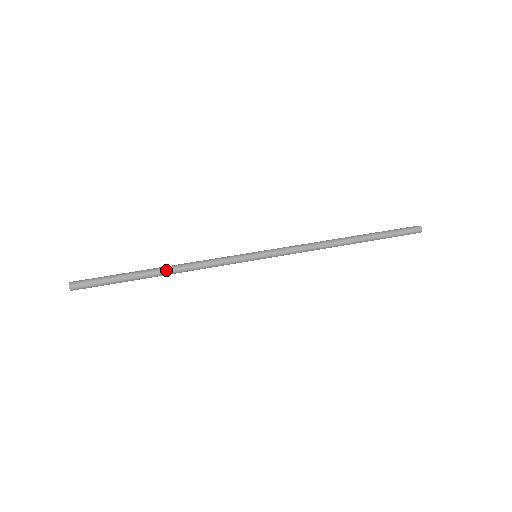
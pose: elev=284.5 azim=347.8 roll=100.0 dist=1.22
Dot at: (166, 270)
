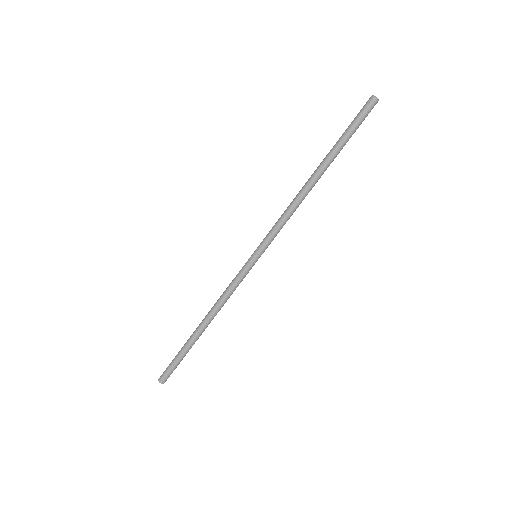
Dot at: (206, 324)
